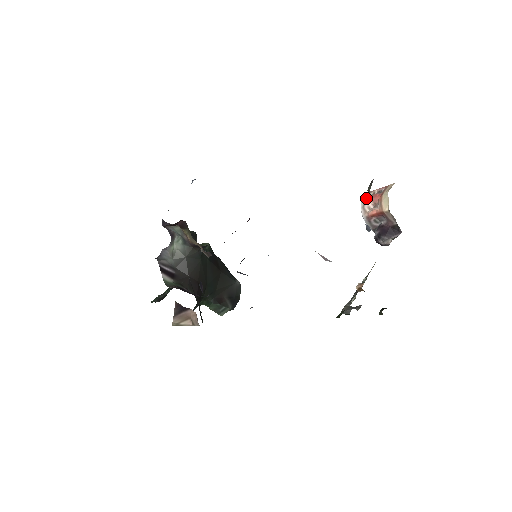
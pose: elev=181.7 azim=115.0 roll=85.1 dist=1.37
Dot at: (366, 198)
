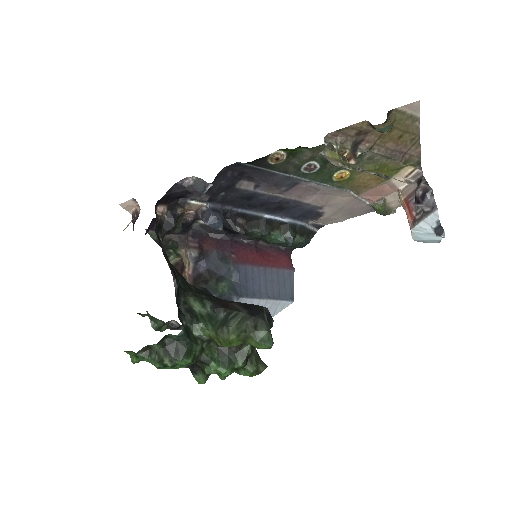
Dot at: occluded
